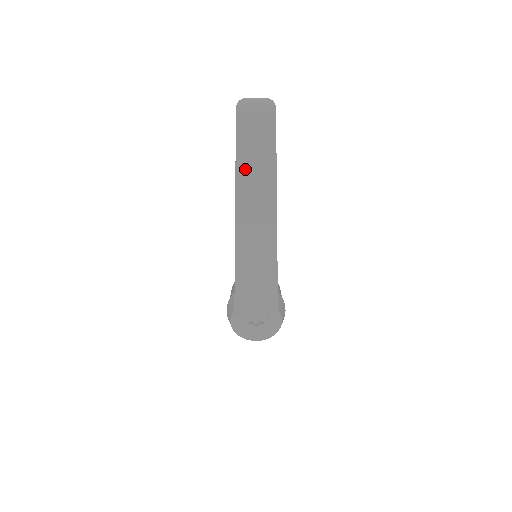
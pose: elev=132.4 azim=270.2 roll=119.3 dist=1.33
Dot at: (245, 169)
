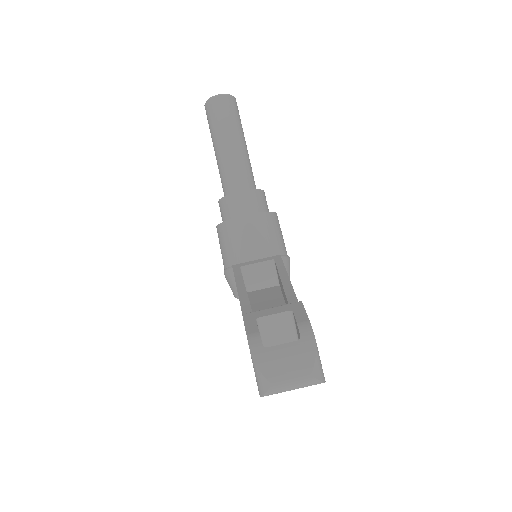
Dot at: occluded
